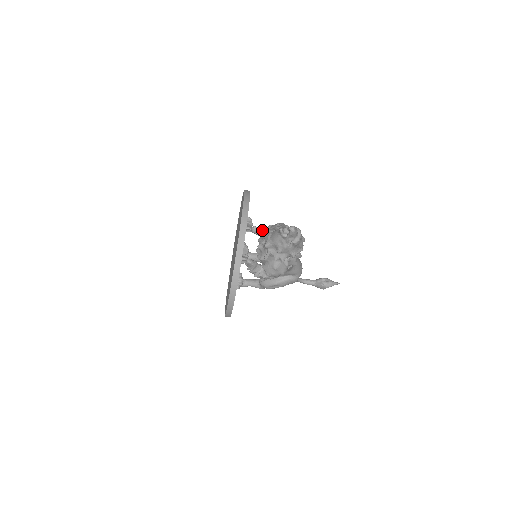
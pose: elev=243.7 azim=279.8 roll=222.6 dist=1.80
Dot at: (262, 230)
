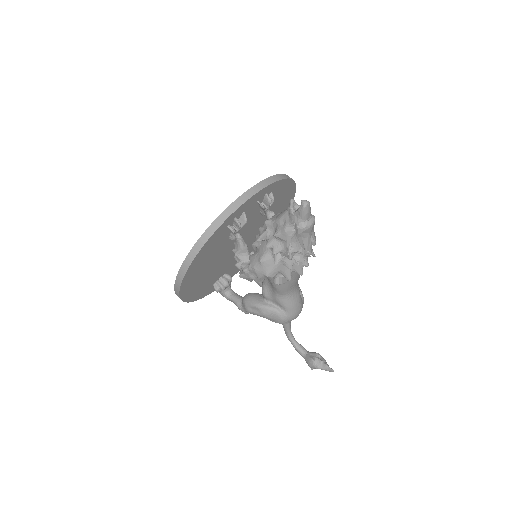
Dot at: occluded
